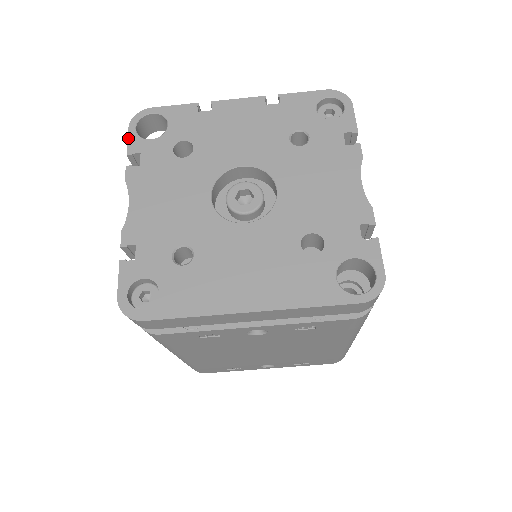
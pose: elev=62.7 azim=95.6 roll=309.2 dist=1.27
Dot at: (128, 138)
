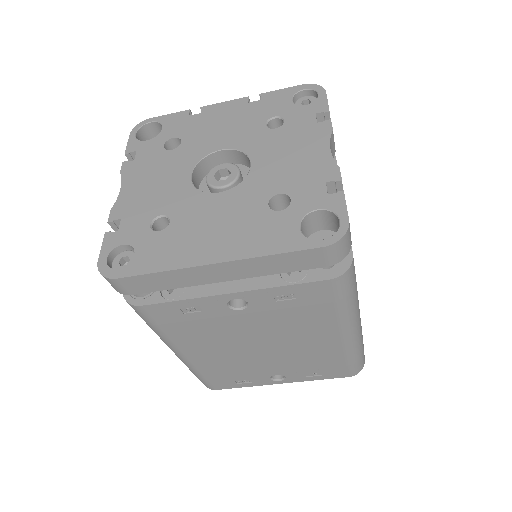
Dot at: (128, 142)
